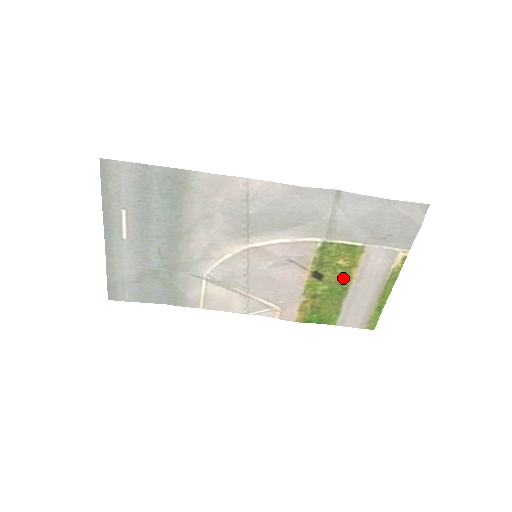
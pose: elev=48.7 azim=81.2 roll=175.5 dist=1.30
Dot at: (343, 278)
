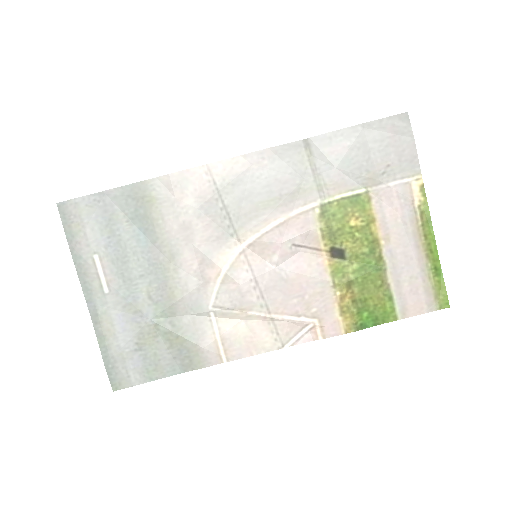
Dot at: (368, 244)
